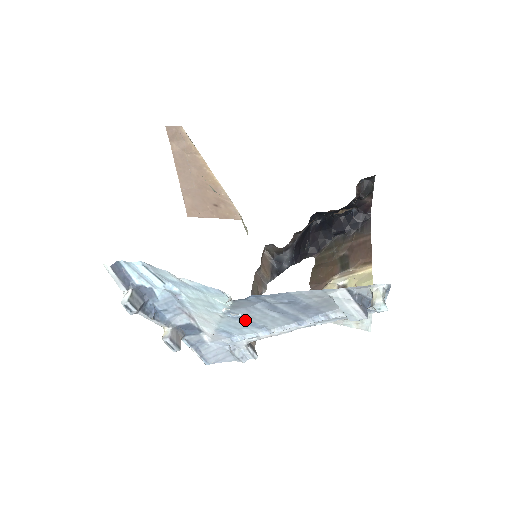
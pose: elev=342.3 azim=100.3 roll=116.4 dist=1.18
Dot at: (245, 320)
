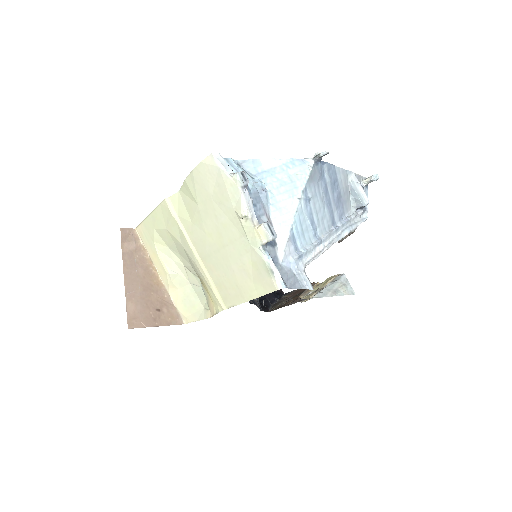
Dot at: (310, 212)
